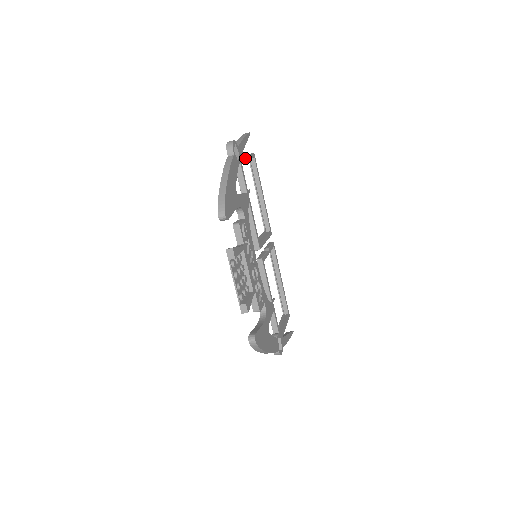
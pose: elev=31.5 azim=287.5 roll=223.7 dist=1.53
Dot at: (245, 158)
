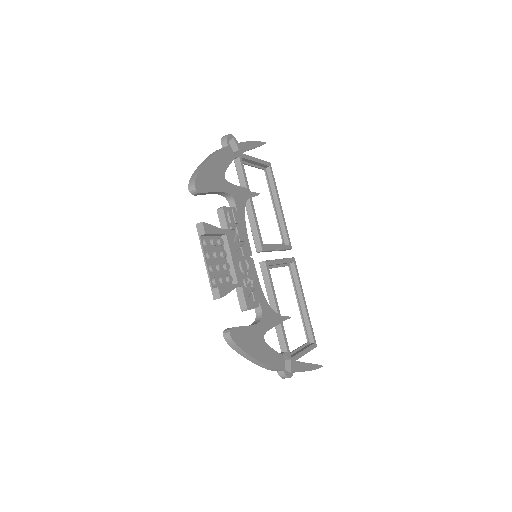
Dot at: (250, 158)
